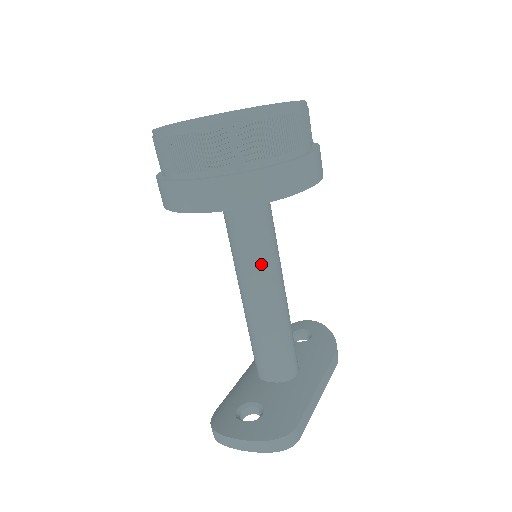
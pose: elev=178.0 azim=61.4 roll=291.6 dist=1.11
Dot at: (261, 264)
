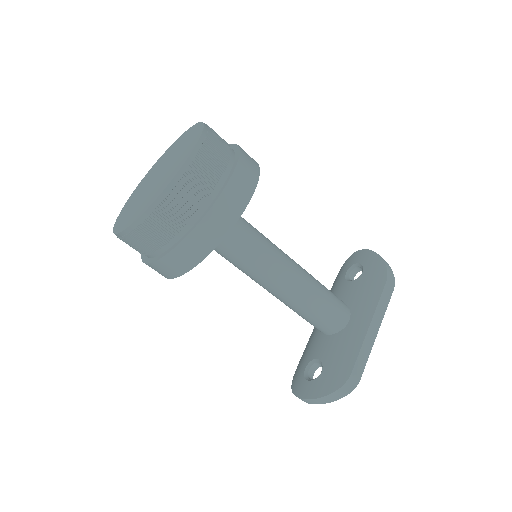
Dot at: (257, 269)
